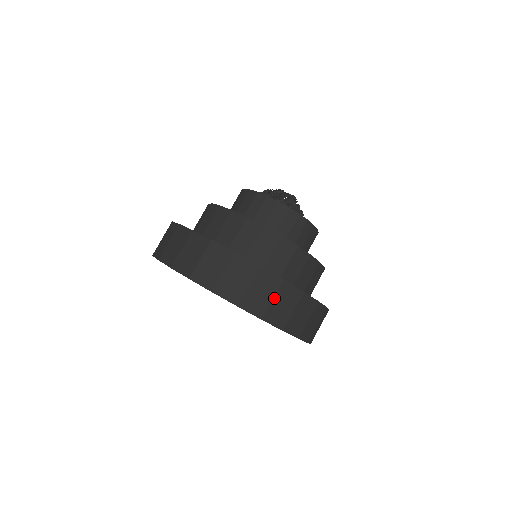
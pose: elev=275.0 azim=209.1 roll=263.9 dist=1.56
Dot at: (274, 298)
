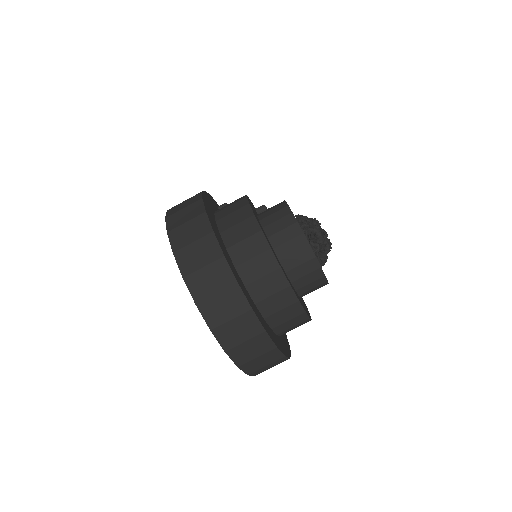
Dot at: (273, 366)
